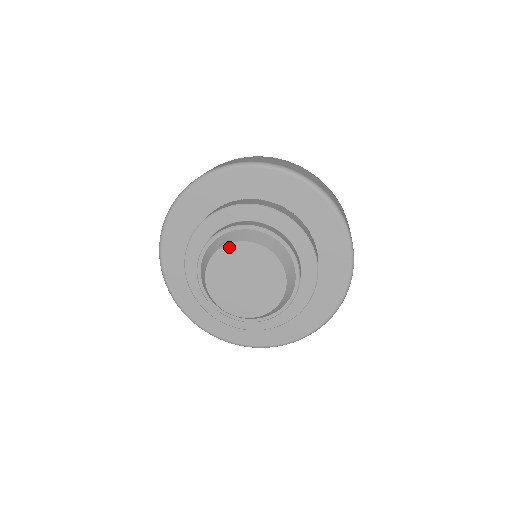
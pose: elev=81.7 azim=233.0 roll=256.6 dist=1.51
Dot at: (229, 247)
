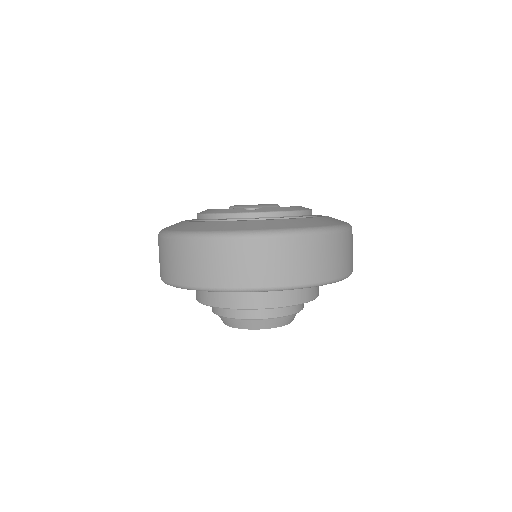
Dot at: occluded
